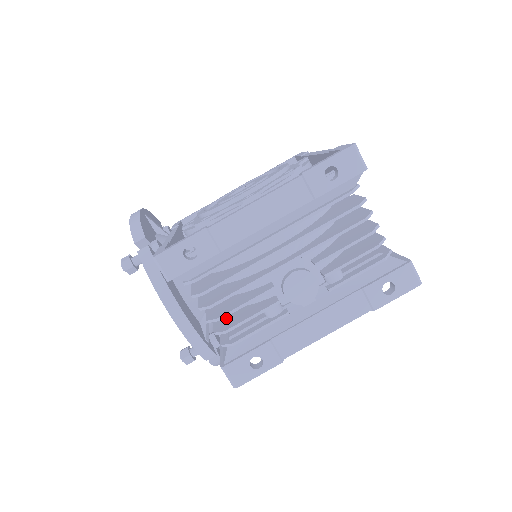
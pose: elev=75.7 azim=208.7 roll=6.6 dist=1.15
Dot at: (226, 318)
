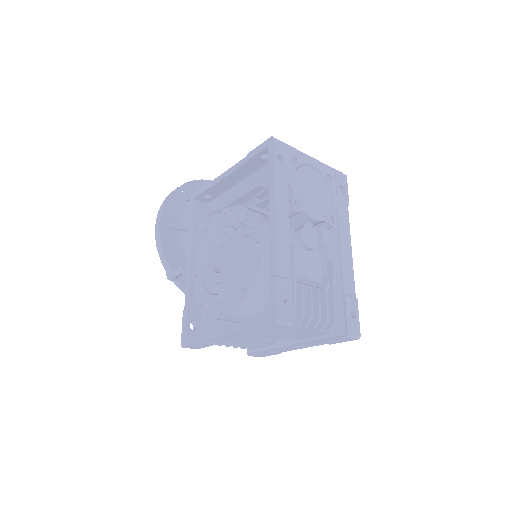
Dot at: occluded
